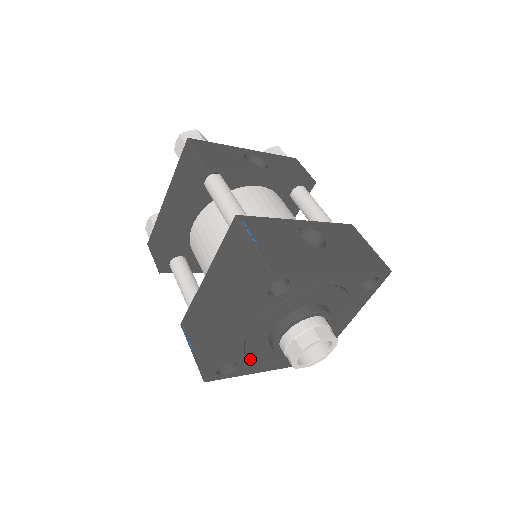
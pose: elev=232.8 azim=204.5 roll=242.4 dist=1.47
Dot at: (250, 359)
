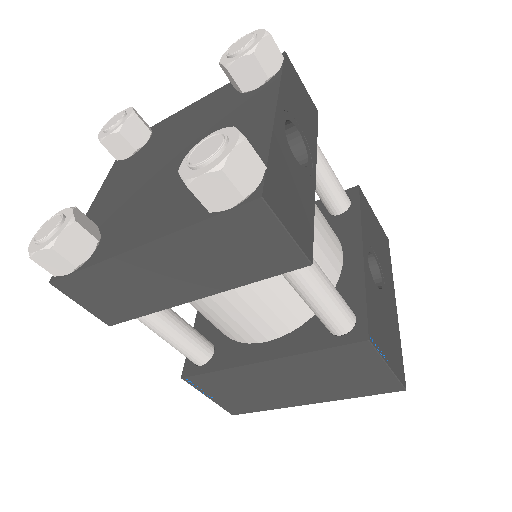
Dot at: occluded
